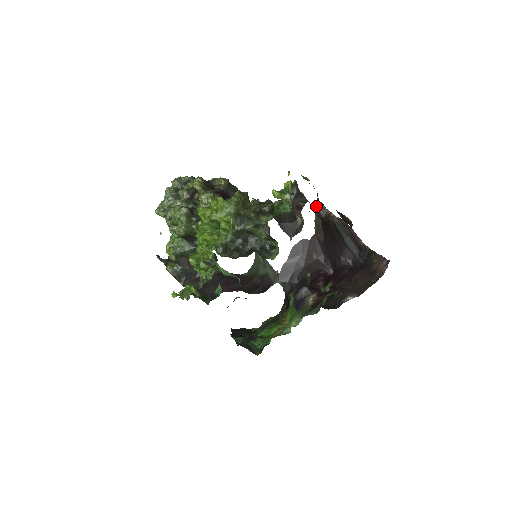
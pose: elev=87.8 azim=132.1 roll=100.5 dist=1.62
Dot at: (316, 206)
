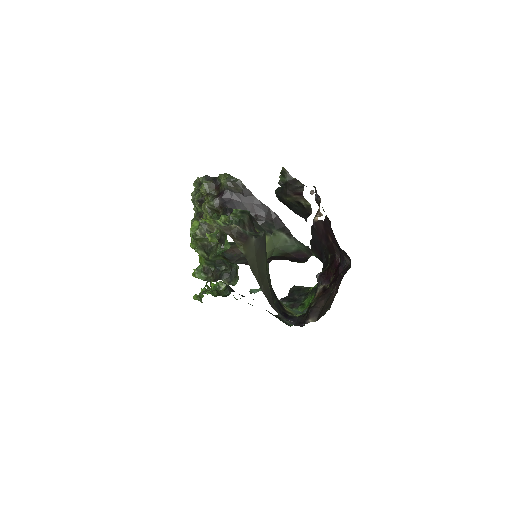
Dot at: (315, 190)
